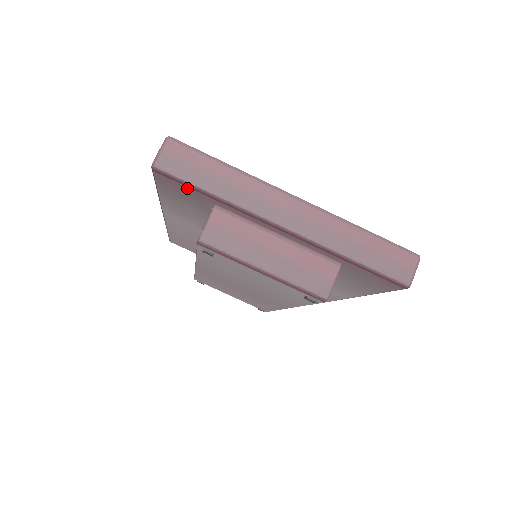
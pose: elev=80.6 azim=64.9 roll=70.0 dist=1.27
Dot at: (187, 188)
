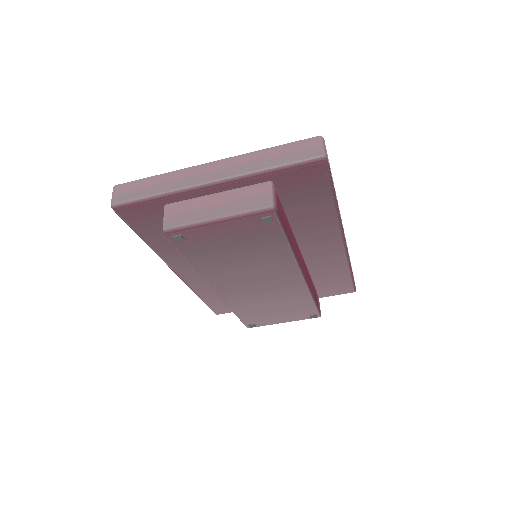
Dot at: (141, 207)
